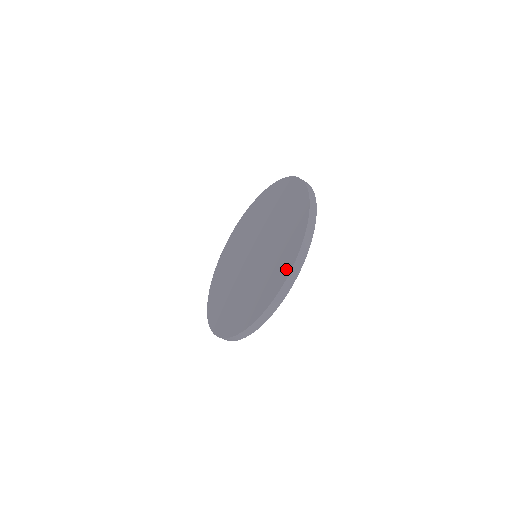
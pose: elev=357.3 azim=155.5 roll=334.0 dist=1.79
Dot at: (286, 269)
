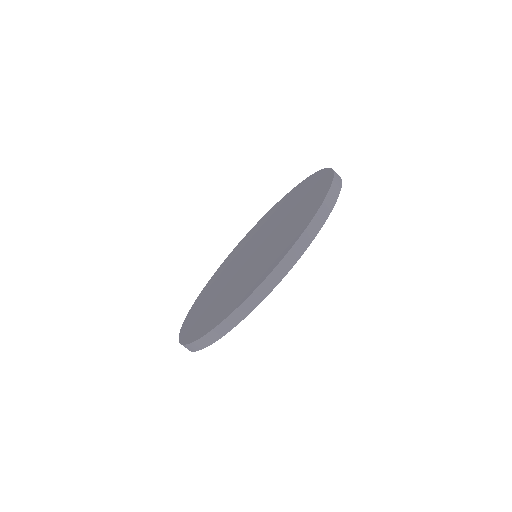
Dot at: (318, 201)
